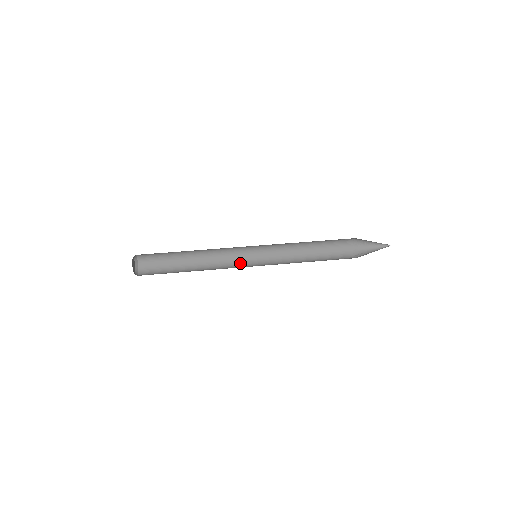
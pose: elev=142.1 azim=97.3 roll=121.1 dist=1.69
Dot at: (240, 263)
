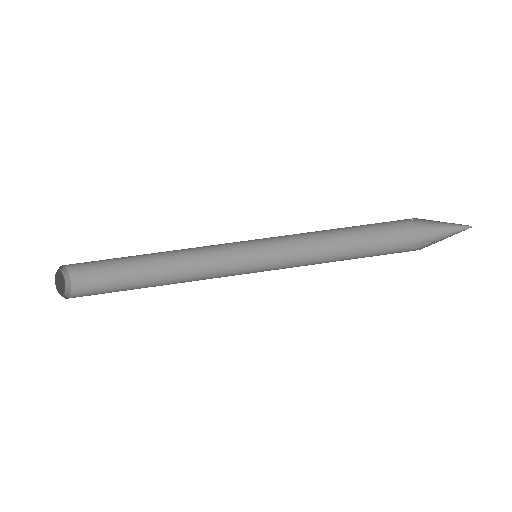
Dot at: (231, 267)
